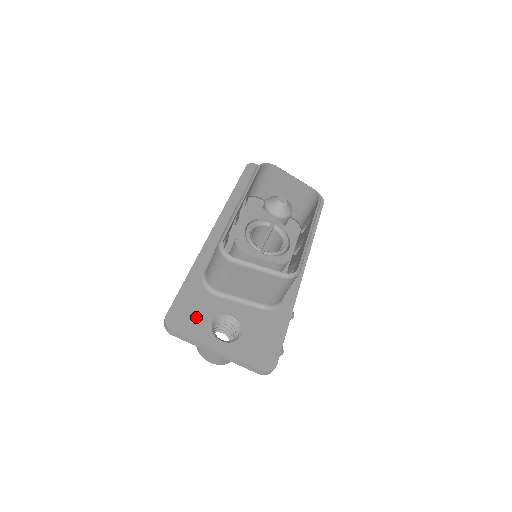
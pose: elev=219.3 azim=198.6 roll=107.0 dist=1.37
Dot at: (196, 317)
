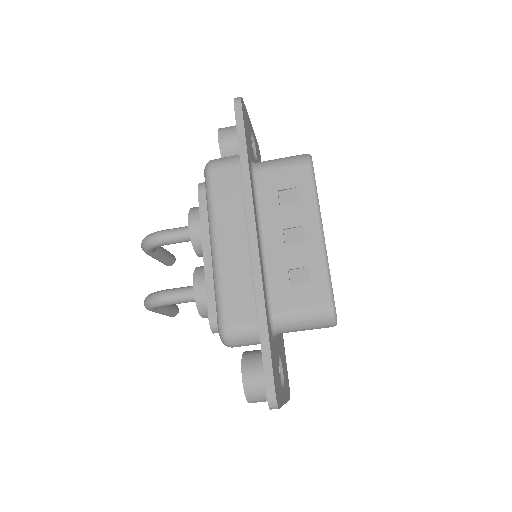
Dot at: (278, 377)
